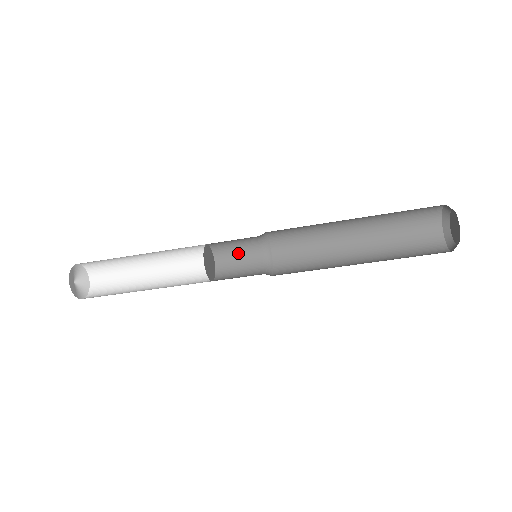
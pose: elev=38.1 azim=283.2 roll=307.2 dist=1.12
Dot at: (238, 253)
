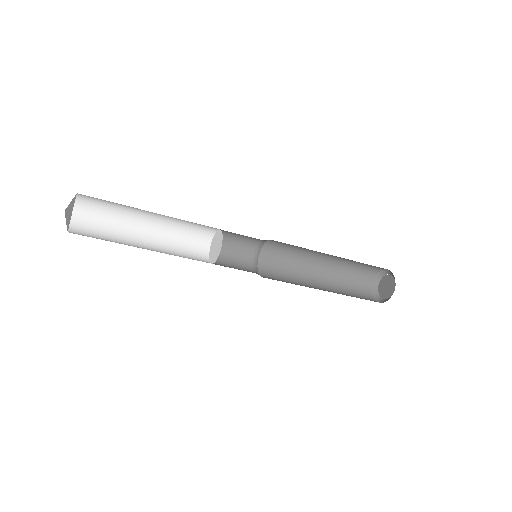
Dot at: (234, 246)
